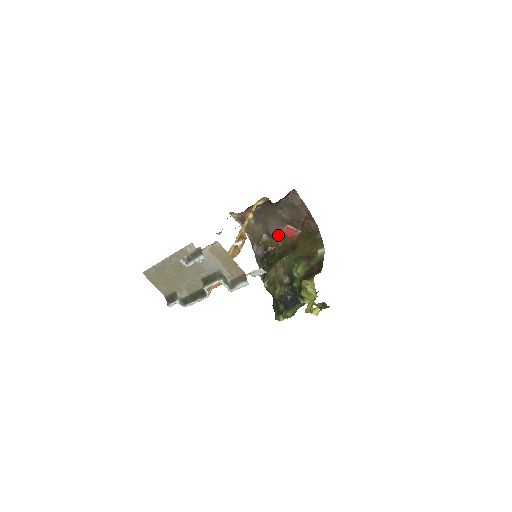
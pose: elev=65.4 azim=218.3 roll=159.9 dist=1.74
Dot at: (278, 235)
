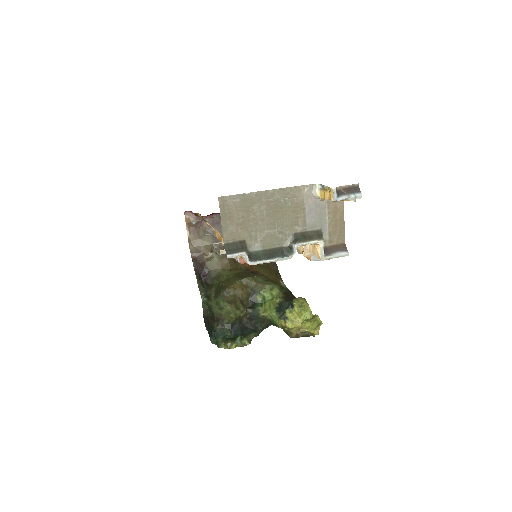
Dot at: occluded
